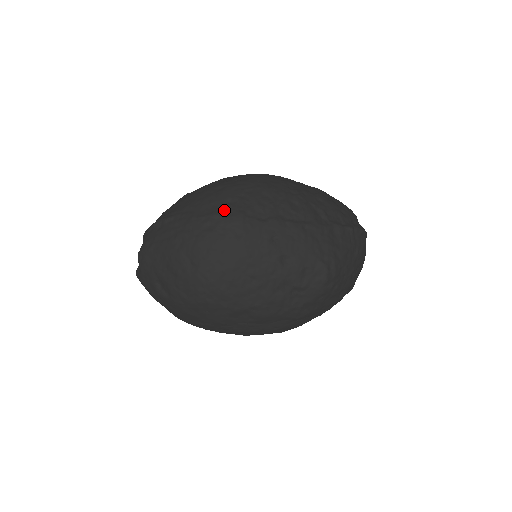
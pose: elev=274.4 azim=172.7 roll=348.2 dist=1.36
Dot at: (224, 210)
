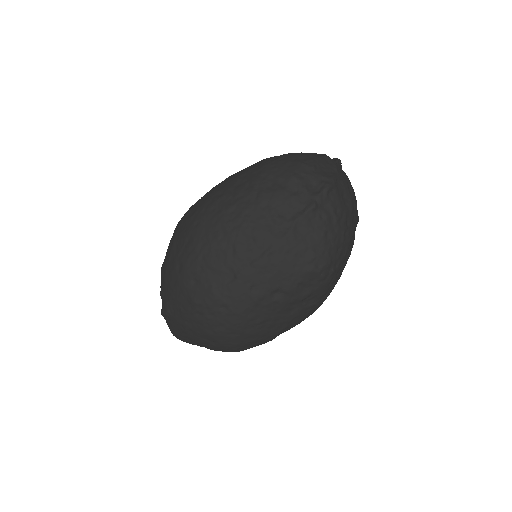
Dot at: (197, 294)
